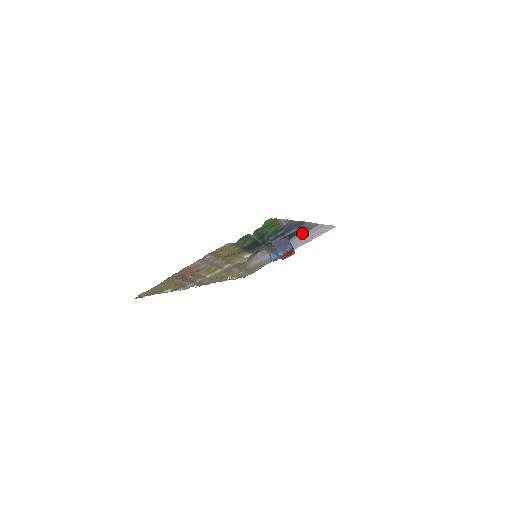
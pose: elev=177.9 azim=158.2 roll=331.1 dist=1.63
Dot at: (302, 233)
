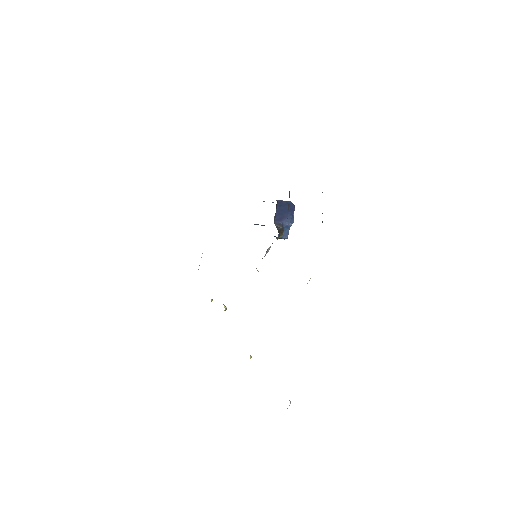
Dot at: occluded
